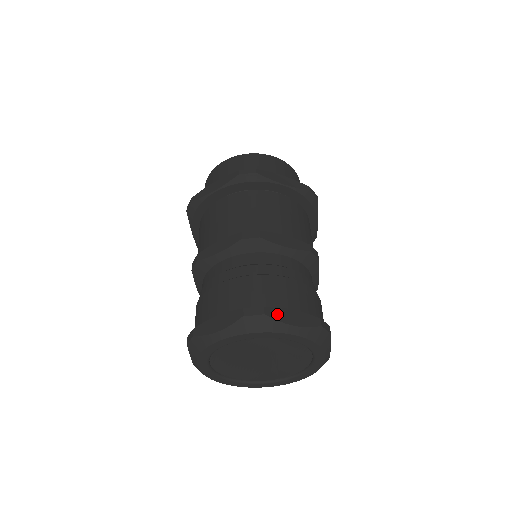
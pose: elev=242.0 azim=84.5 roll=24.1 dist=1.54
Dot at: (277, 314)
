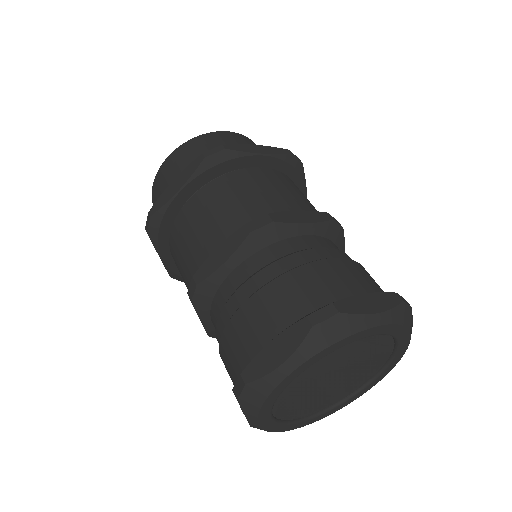
Dot at: (351, 306)
